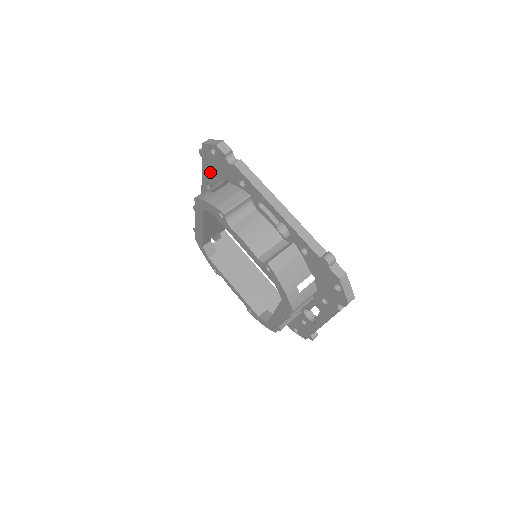
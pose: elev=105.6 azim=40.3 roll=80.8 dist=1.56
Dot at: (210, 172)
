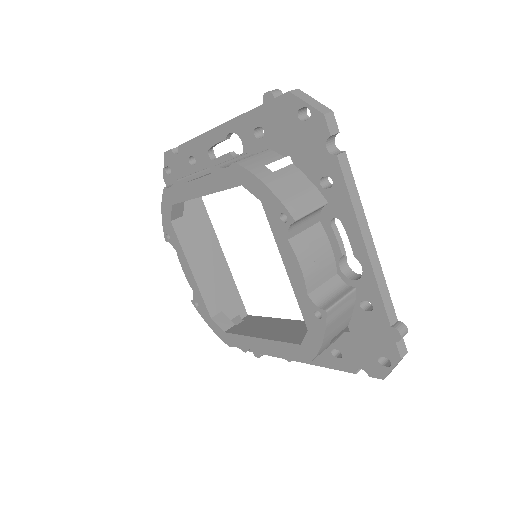
Dot at: (258, 126)
